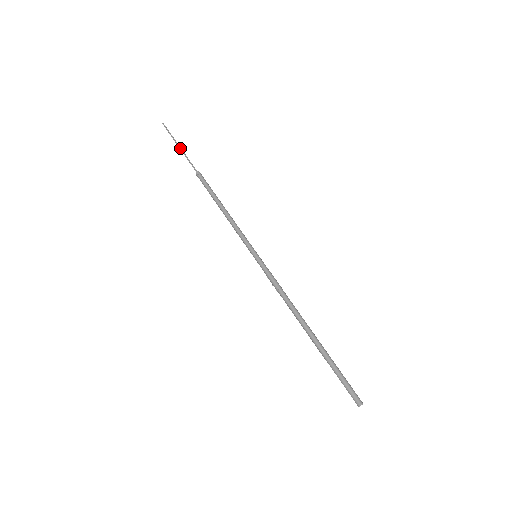
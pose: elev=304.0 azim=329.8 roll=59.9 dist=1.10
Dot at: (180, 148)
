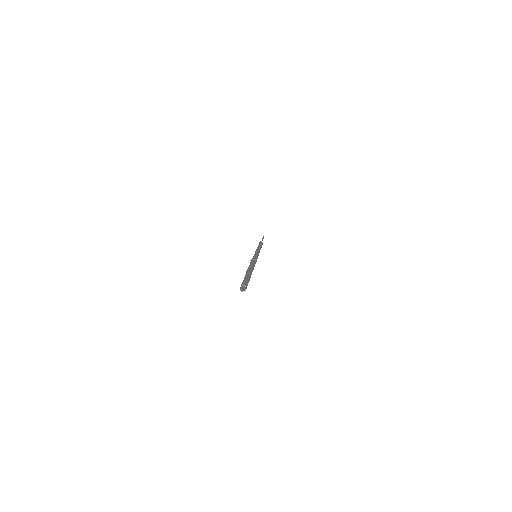
Dot at: occluded
